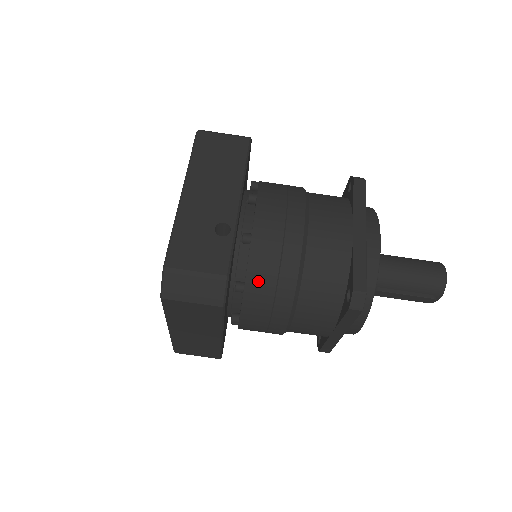
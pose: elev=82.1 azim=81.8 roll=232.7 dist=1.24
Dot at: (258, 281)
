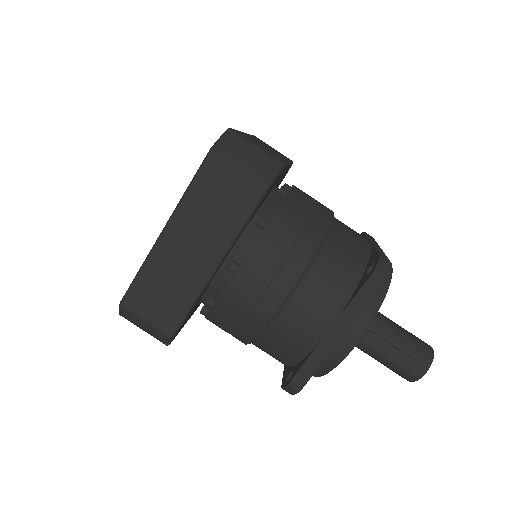
Dot at: (286, 221)
